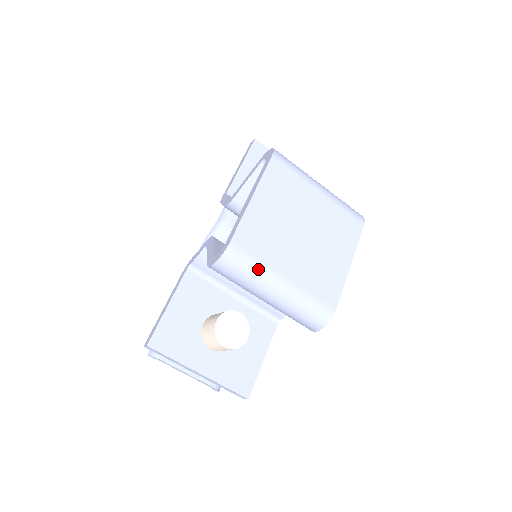
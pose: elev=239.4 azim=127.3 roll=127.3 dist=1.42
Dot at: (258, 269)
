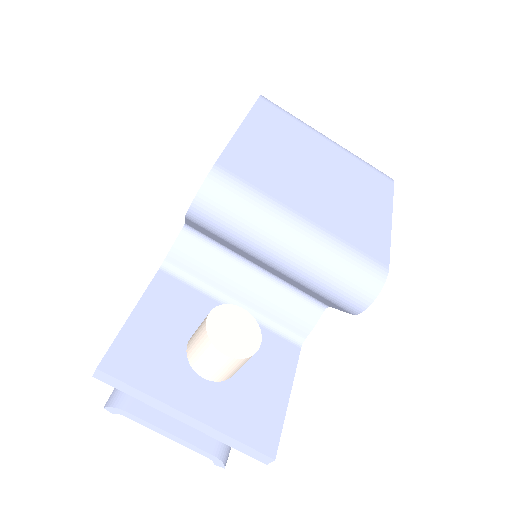
Dot at: (262, 203)
